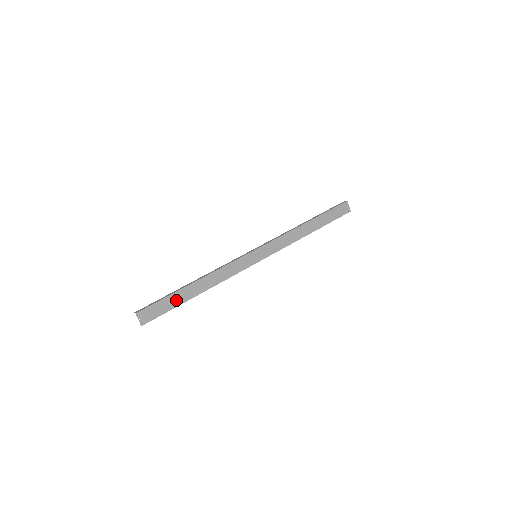
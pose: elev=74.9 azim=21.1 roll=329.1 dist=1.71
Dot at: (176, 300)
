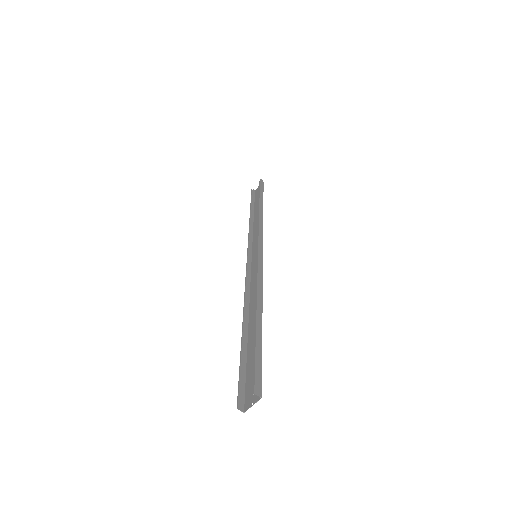
Dot at: (254, 348)
